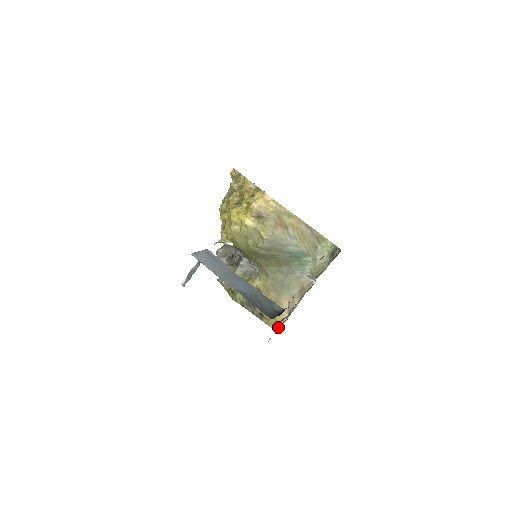
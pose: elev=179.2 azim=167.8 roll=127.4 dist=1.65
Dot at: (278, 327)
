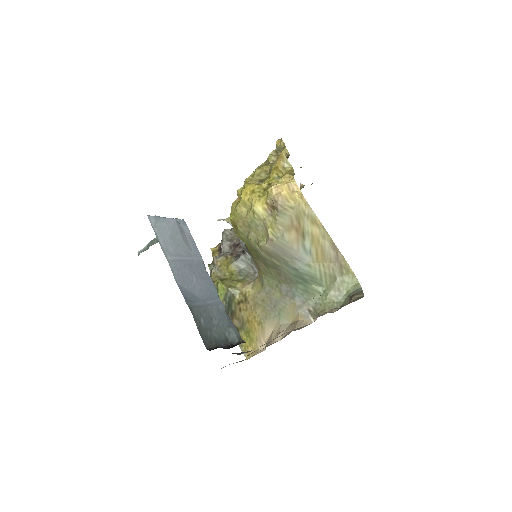
Dot at: (250, 354)
